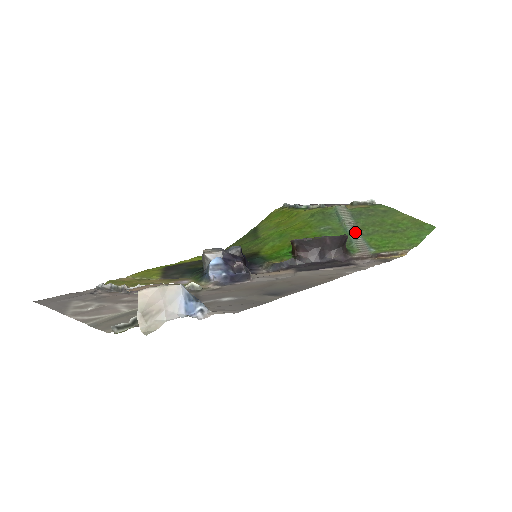
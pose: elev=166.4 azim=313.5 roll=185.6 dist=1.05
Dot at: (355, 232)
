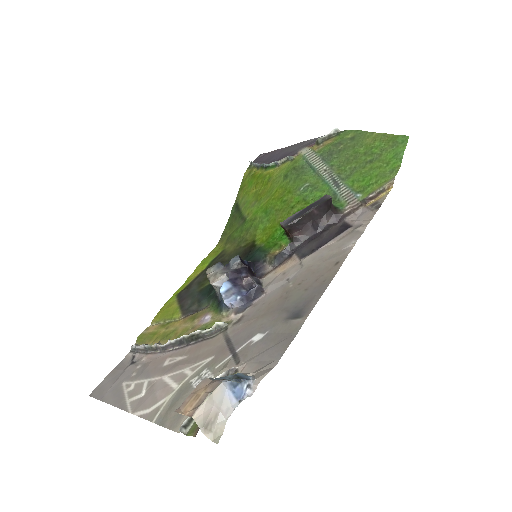
Dot at: (334, 180)
